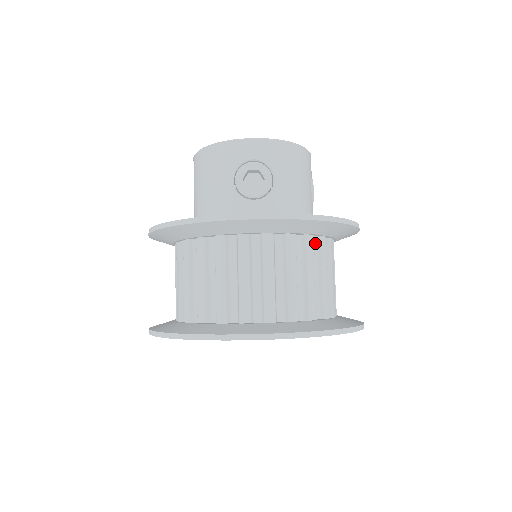
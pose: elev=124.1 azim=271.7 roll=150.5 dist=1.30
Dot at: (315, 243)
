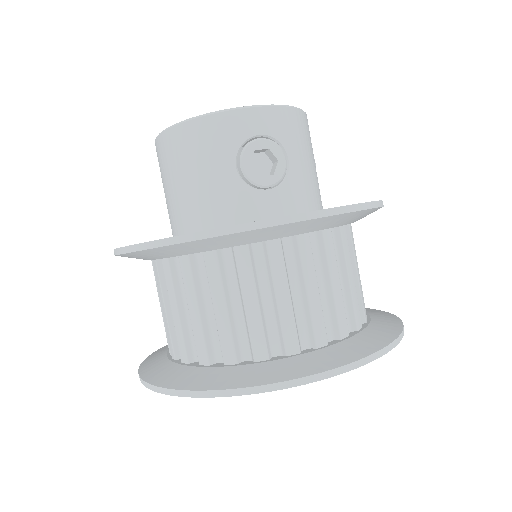
Dot at: occluded
